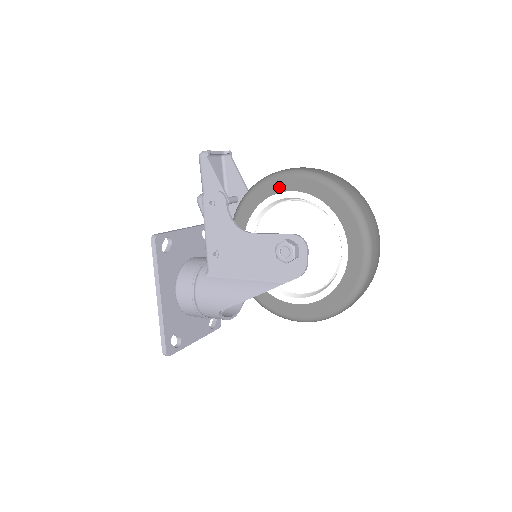
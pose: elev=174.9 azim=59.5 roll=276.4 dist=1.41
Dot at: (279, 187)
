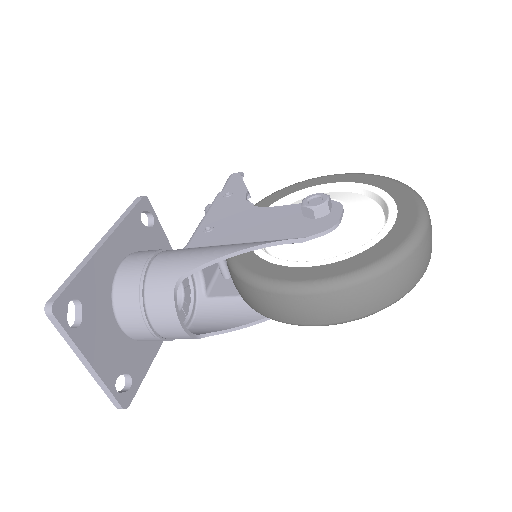
Dot at: (316, 182)
